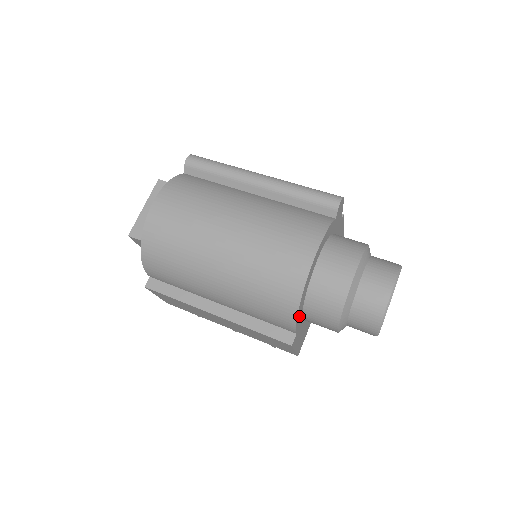
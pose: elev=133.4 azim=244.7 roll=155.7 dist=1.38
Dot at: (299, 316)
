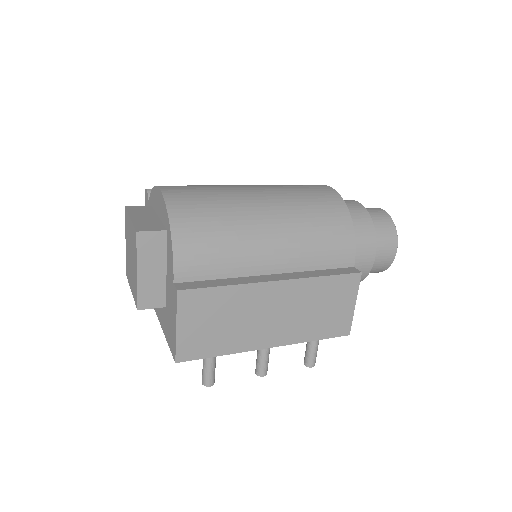
Dot at: occluded
